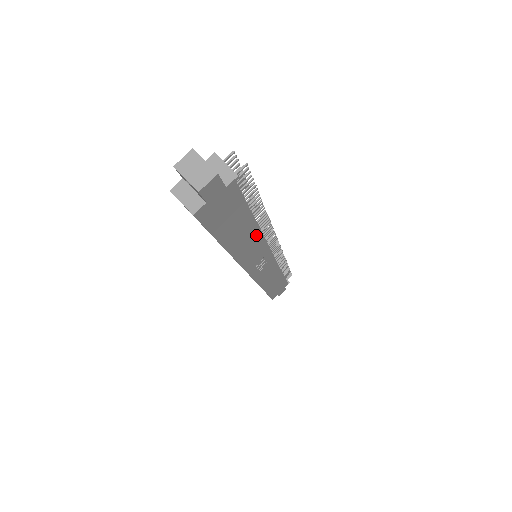
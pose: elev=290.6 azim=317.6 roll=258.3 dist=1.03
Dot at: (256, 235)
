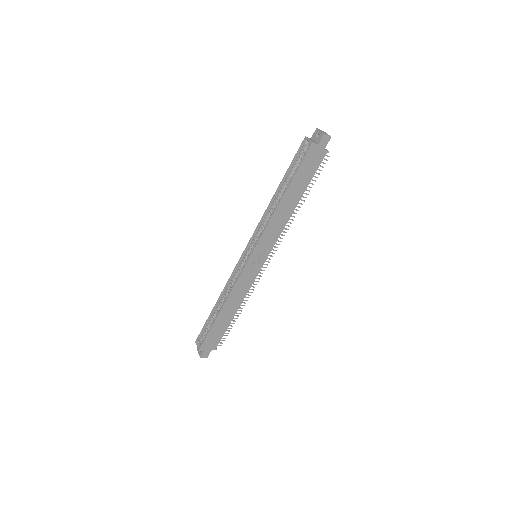
Dot at: (288, 215)
